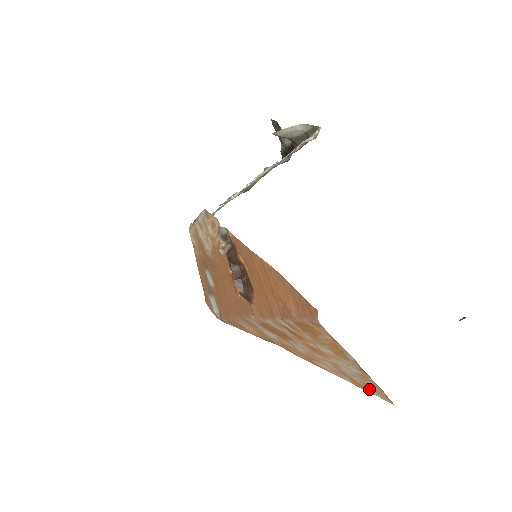
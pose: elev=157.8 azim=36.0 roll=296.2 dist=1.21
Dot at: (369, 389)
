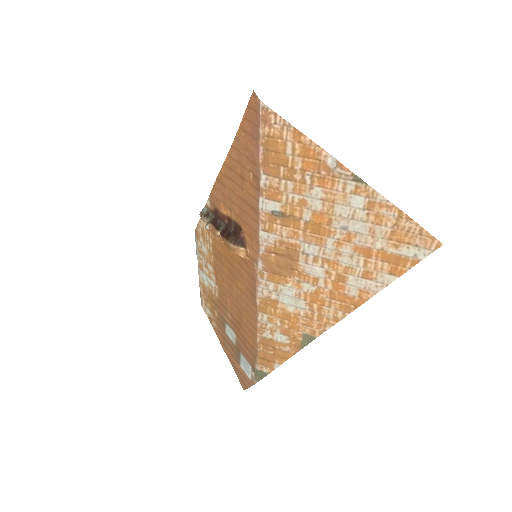
Dot at: (406, 251)
